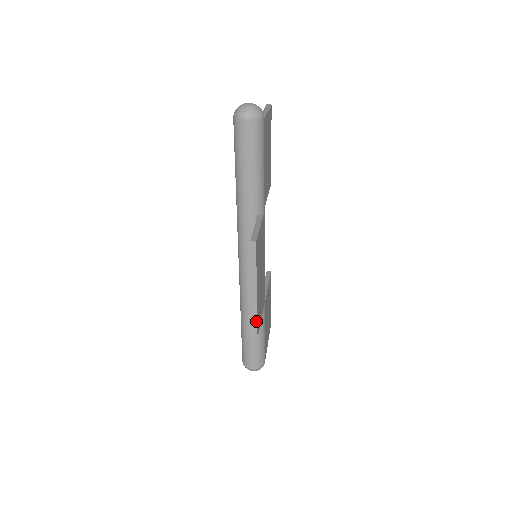
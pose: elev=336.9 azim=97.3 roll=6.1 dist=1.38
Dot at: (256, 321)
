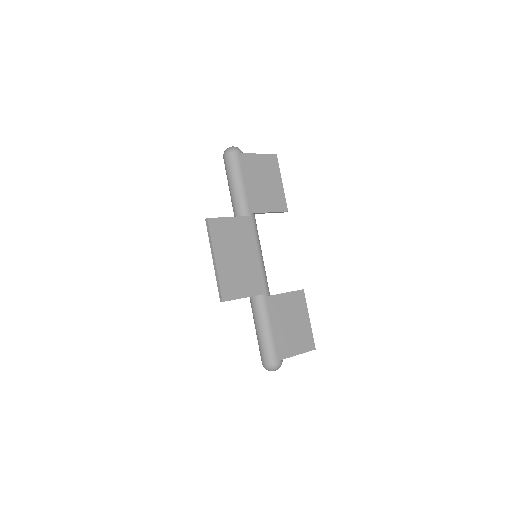
Dot at: (219, 285)
